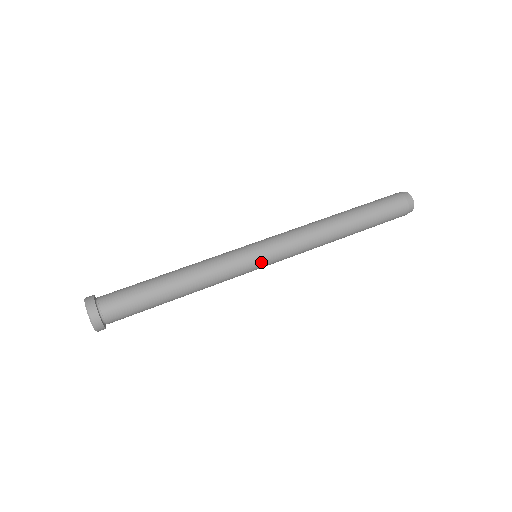
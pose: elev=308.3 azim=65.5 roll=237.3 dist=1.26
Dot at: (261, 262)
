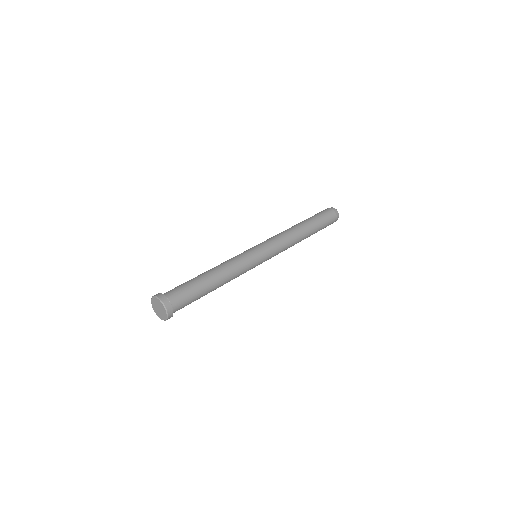
Dot at: (258, 250)
